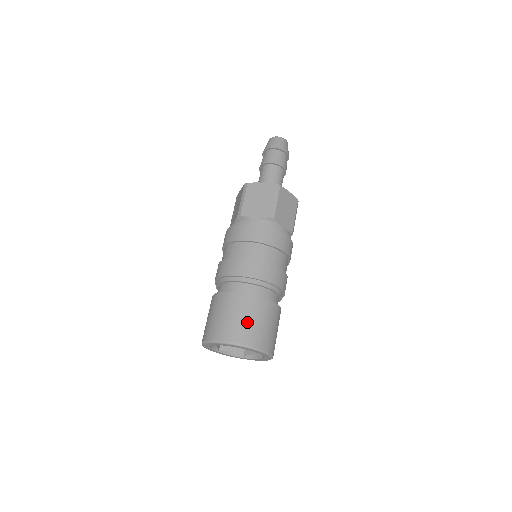
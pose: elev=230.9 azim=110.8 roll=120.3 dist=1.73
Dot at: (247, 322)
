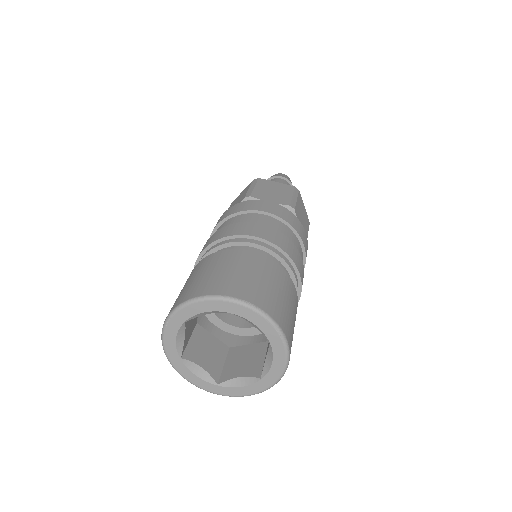
Dot at: (202, 276)
